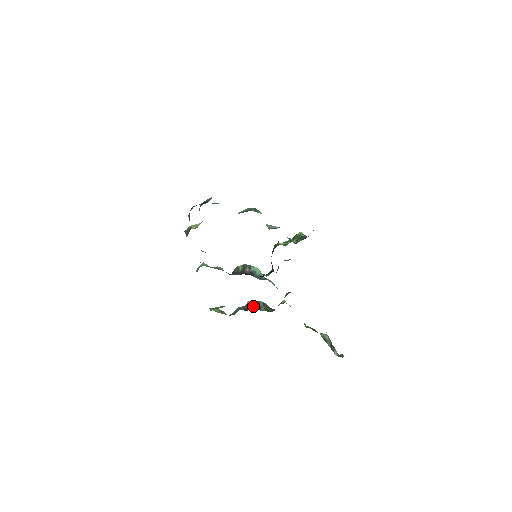
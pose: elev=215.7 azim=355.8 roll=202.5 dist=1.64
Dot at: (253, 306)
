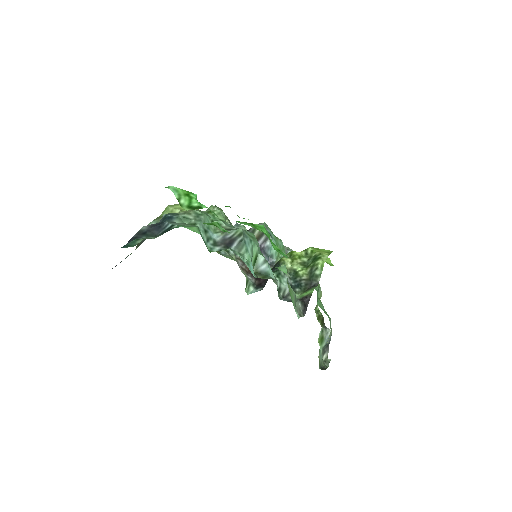
Dot at: occluded
